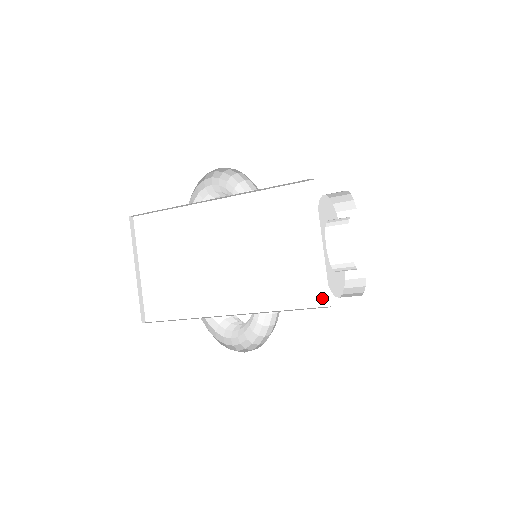
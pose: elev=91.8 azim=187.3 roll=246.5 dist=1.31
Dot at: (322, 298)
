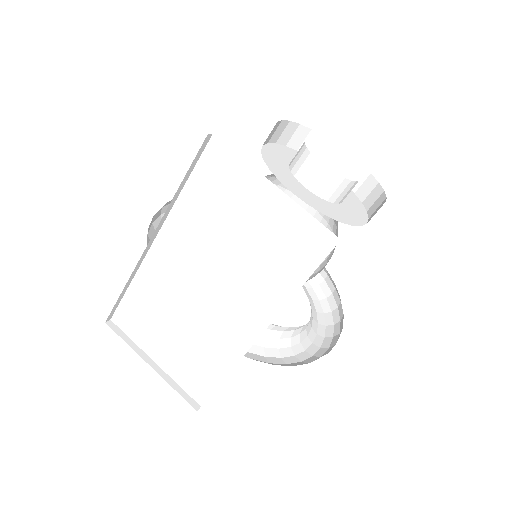
Dot at: (325, 240)
